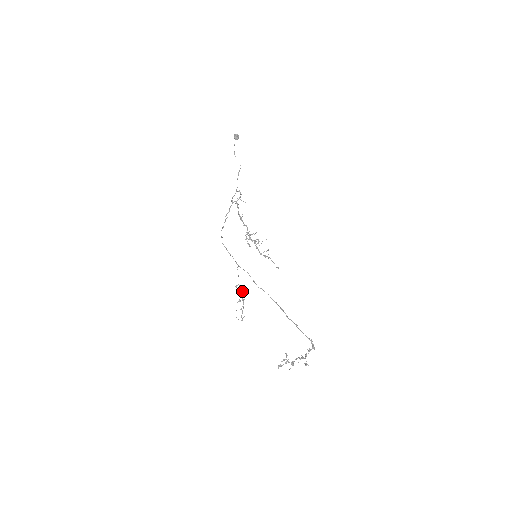
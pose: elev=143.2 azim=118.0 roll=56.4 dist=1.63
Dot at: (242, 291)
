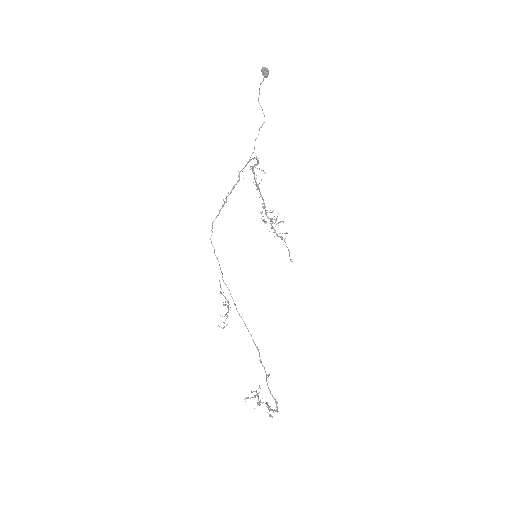
Dot at: (227, 300)
